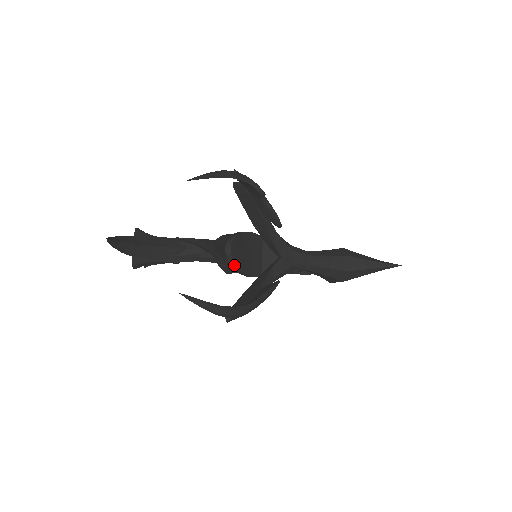
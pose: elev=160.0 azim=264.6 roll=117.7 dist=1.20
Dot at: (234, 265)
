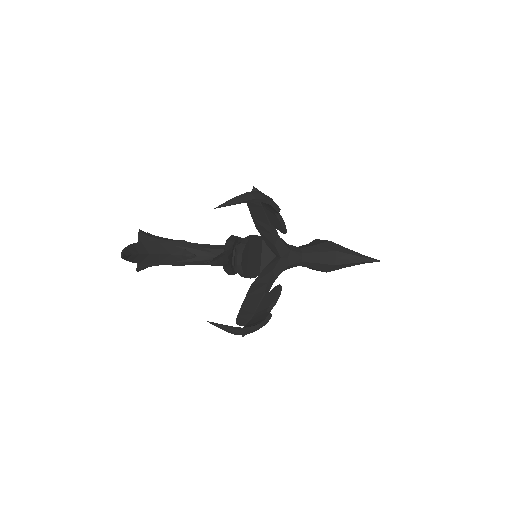
Dot at: (242, 274)
